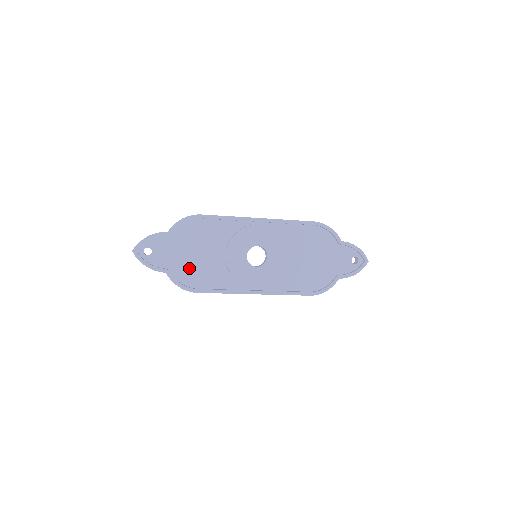
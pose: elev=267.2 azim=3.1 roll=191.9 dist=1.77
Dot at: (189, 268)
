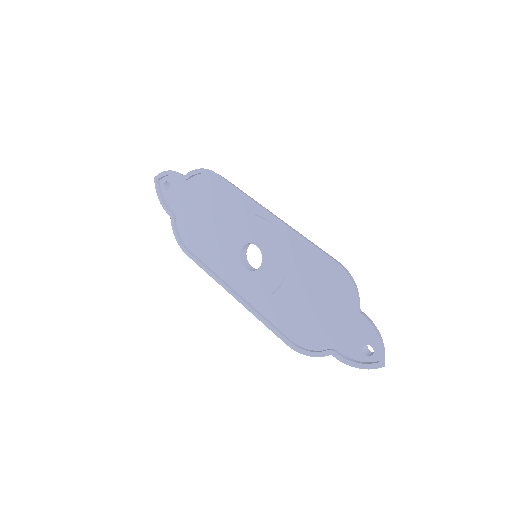
Dot at: (191, 225)
